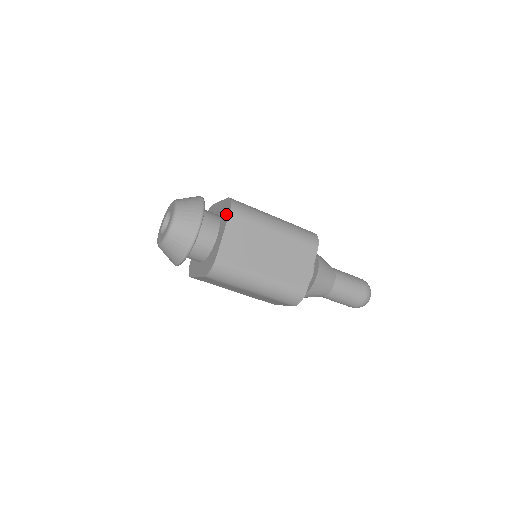
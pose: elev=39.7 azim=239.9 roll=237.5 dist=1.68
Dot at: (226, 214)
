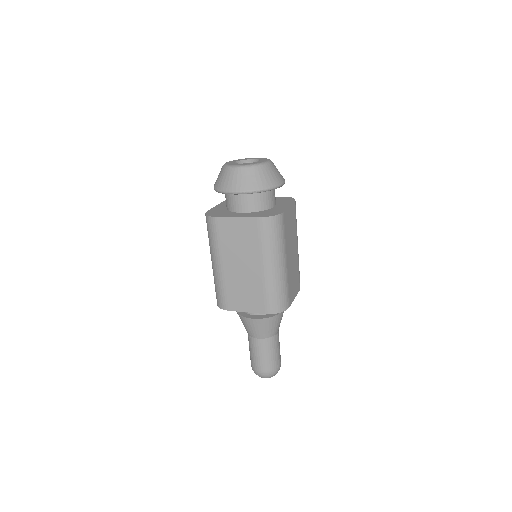
Dot at: (288, 200)
